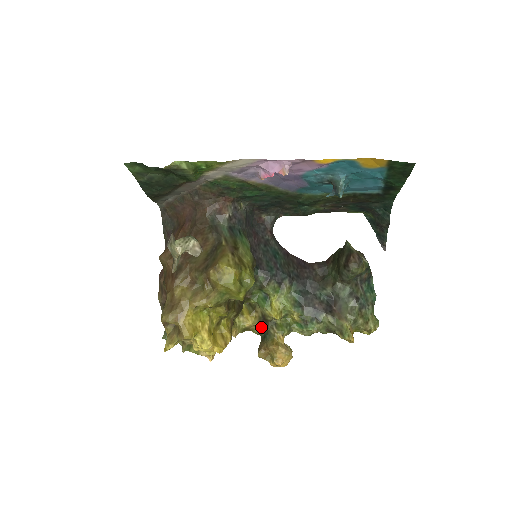
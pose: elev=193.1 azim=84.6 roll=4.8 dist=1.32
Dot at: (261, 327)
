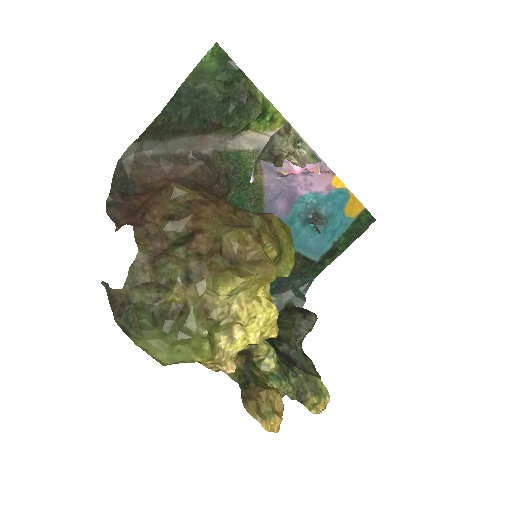
Dot at: (241, 367)
